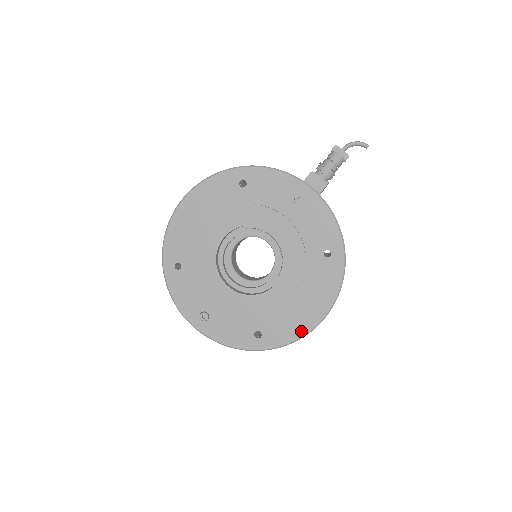
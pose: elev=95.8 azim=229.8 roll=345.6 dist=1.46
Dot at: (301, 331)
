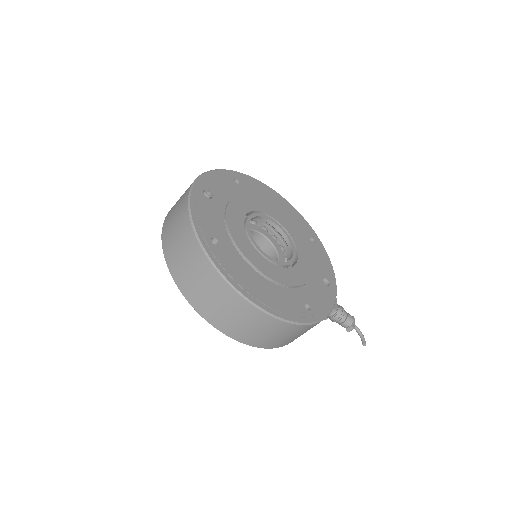
Dot at: (238, 284)
